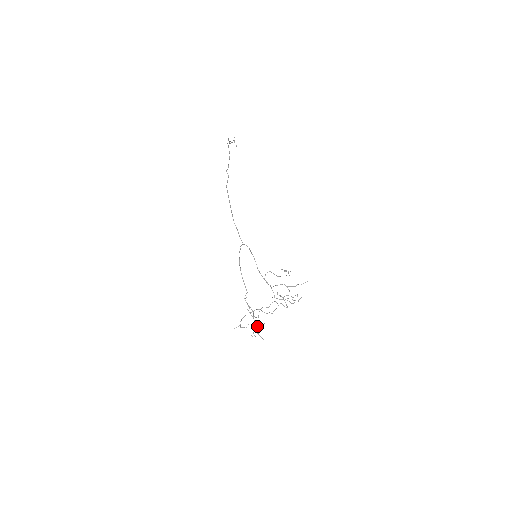
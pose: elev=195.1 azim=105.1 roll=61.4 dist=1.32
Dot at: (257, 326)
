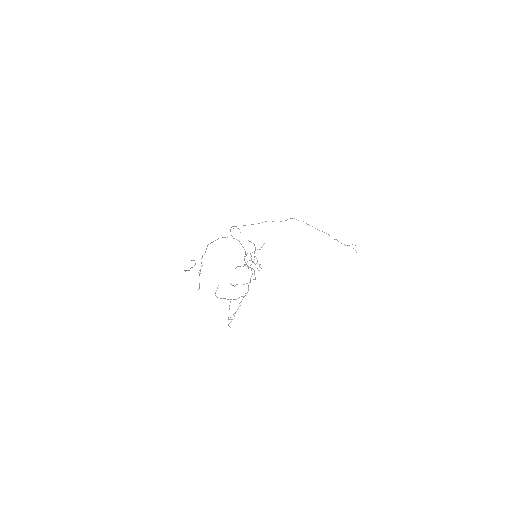
Dot at: occluded
